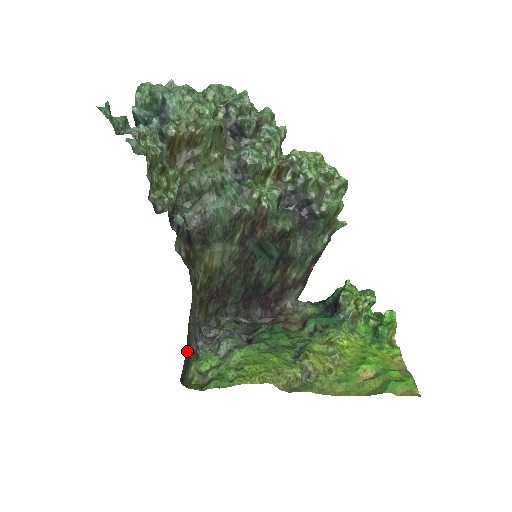
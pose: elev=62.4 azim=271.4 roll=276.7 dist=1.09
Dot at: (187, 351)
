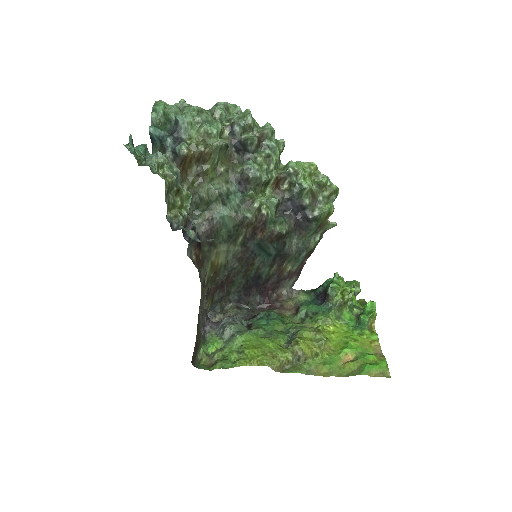
Dot at: (197, 338)
